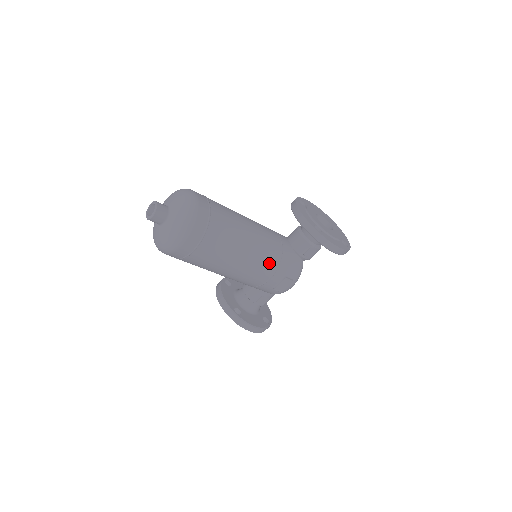
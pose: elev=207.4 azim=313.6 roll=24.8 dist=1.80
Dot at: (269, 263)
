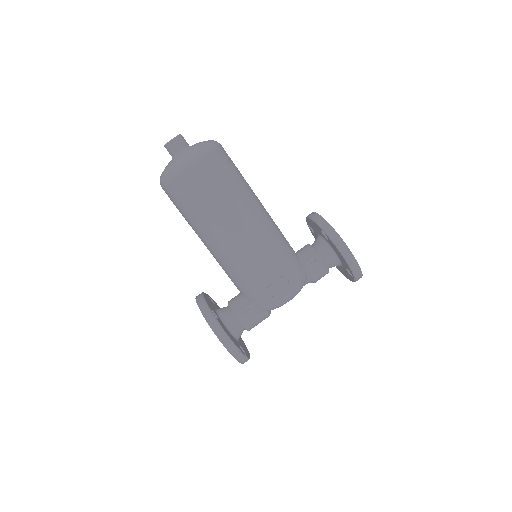
Dot at: (271, 247)
